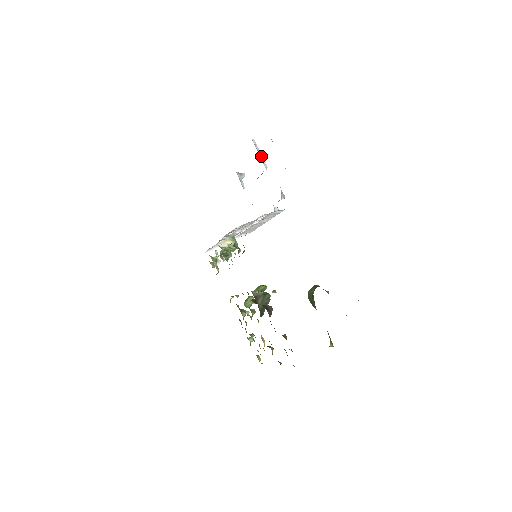
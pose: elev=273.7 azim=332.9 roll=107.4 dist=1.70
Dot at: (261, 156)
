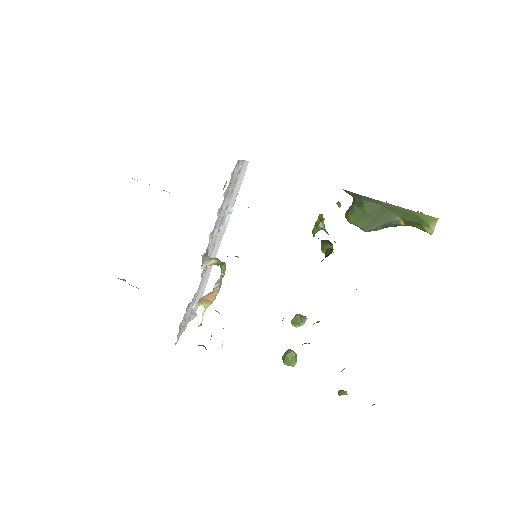
Dot at: occluded
